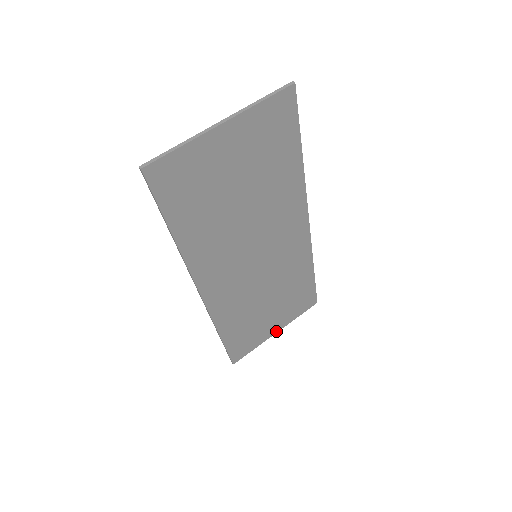
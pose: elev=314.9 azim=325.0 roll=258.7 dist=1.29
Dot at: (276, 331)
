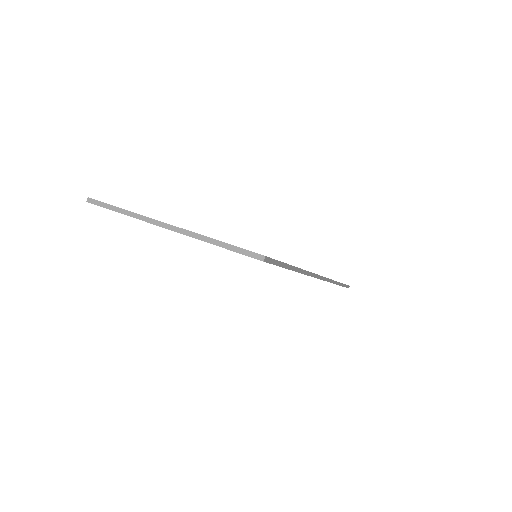
Dot at: occluded
